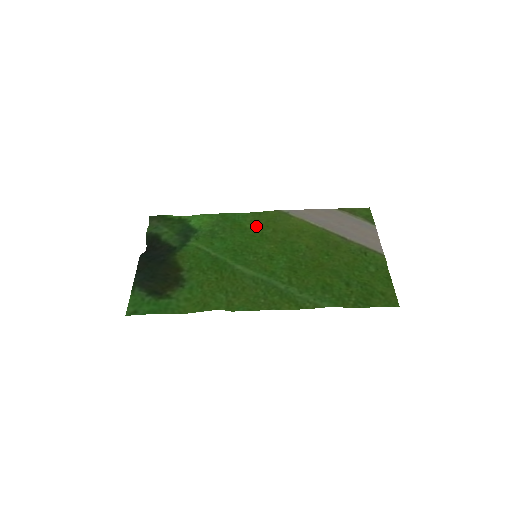
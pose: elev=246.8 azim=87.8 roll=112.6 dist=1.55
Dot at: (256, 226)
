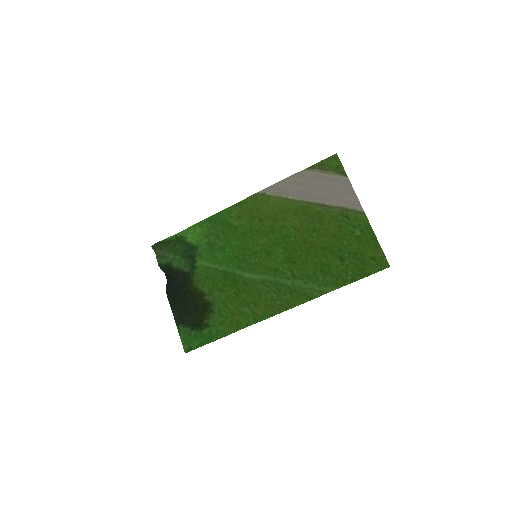
Dot at: (243, 221)
